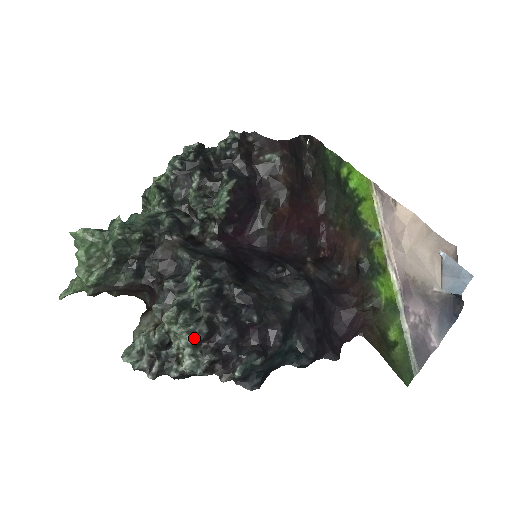
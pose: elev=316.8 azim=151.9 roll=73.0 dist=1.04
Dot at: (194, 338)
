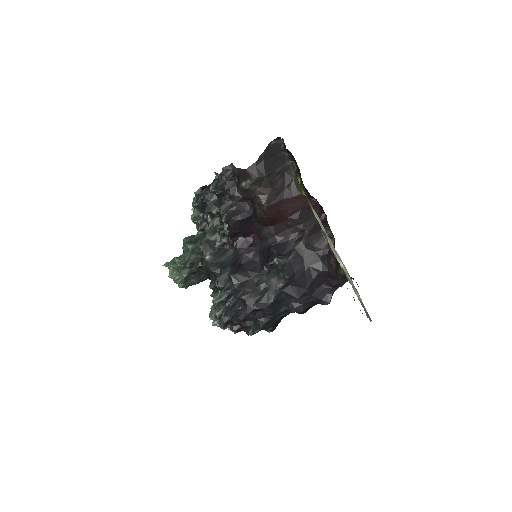
Dot at: (221, 326)
